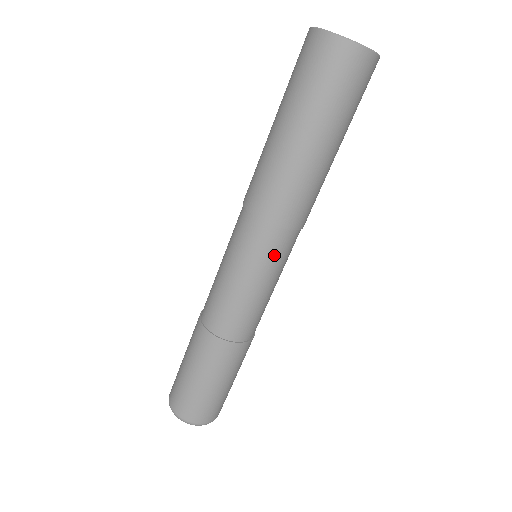
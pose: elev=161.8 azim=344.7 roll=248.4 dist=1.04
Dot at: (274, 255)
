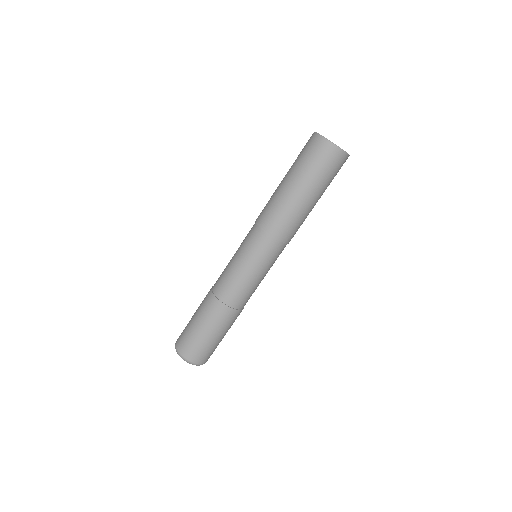
Dot at: (275, 258)
